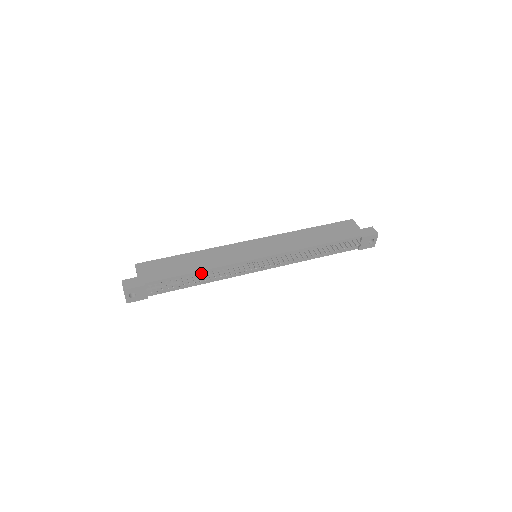
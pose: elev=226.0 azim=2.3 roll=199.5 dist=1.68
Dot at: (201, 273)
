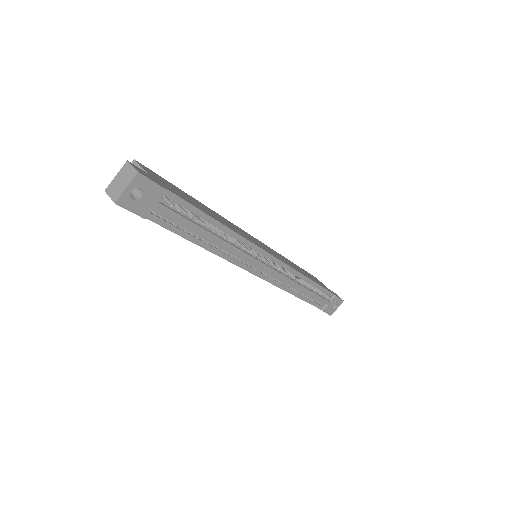
Dot at: (221, 229)
